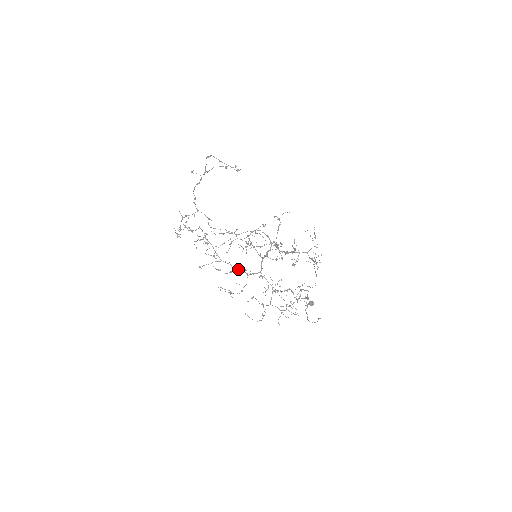
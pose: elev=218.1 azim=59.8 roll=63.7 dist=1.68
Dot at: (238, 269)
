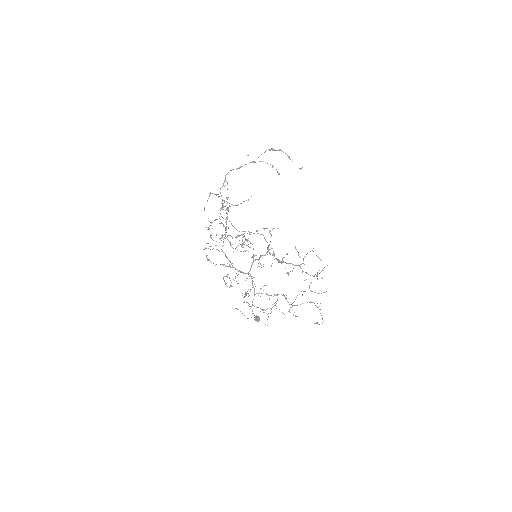
Dot at: (231, 264)
